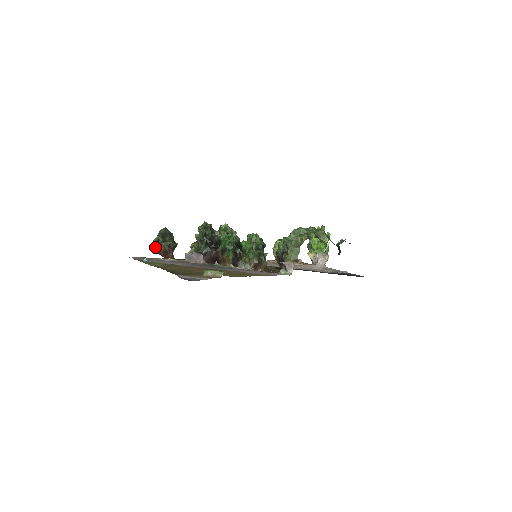
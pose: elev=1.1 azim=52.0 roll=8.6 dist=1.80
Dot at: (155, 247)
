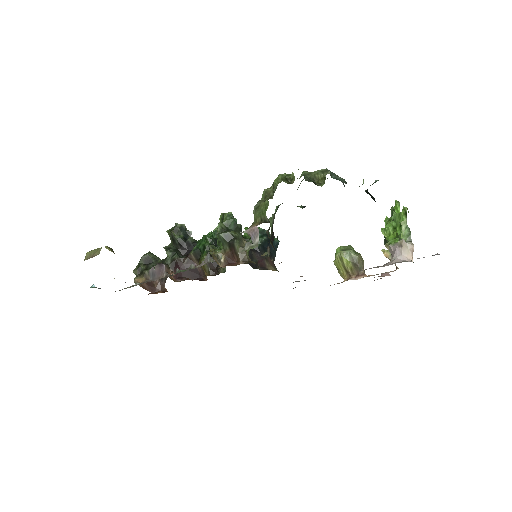
Dot at: (134, 278)
